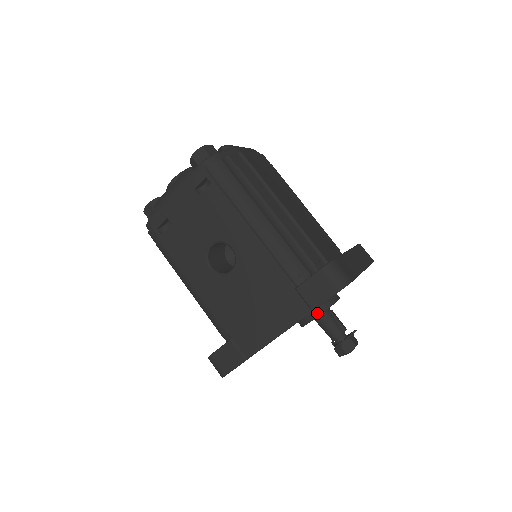
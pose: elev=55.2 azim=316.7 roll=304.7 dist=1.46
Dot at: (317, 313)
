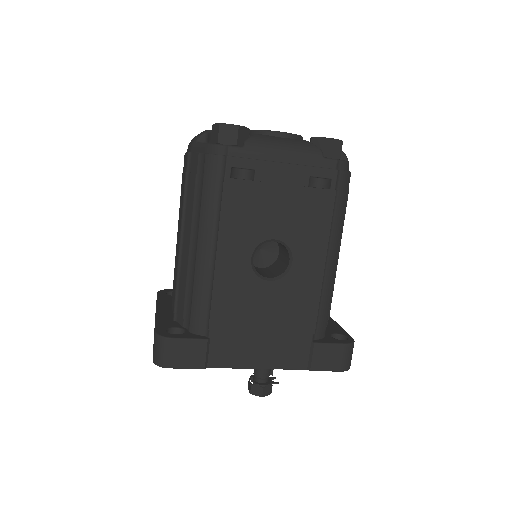
Dot at: occluded
